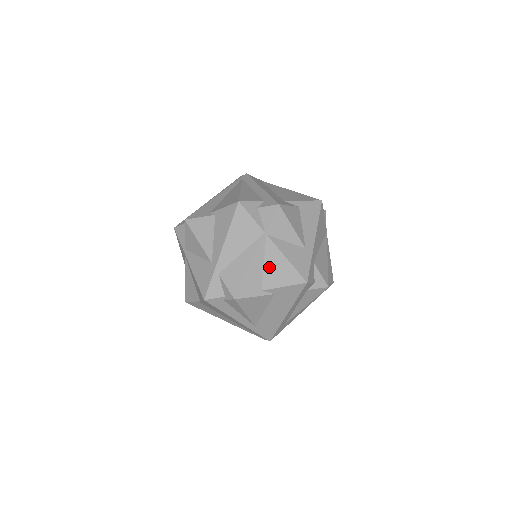
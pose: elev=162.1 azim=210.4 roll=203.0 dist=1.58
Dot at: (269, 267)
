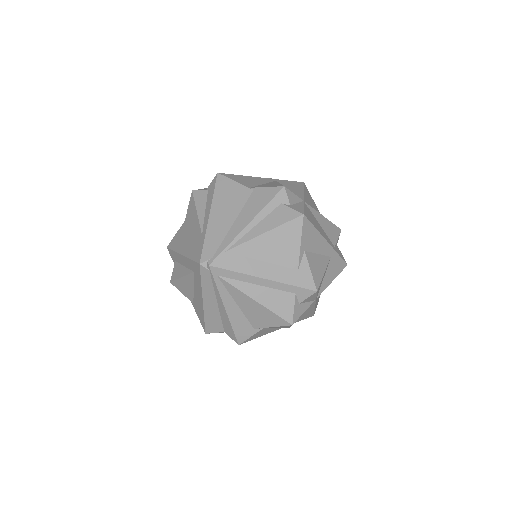
Dot at: occluded
